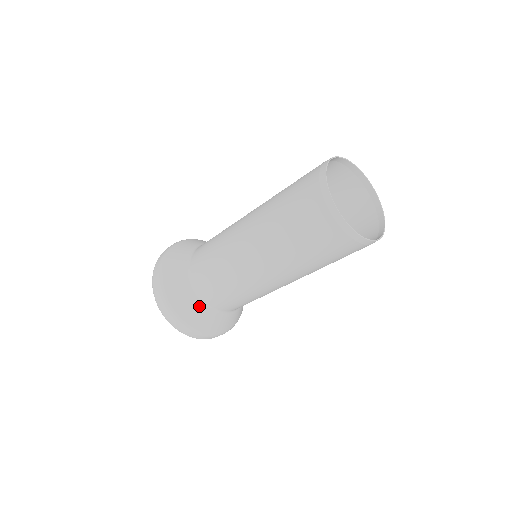
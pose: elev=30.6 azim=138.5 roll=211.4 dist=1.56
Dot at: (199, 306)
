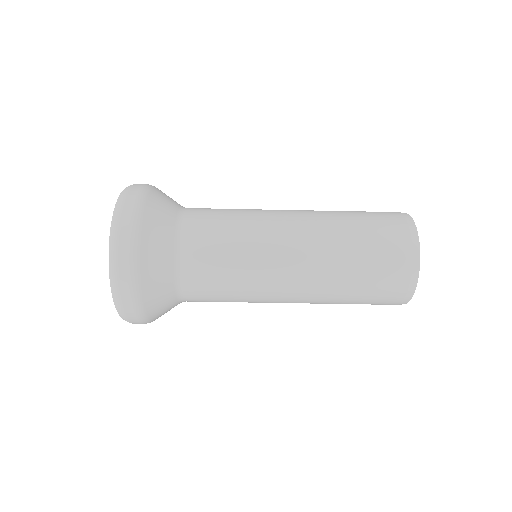
Dot at: (169, 274)
